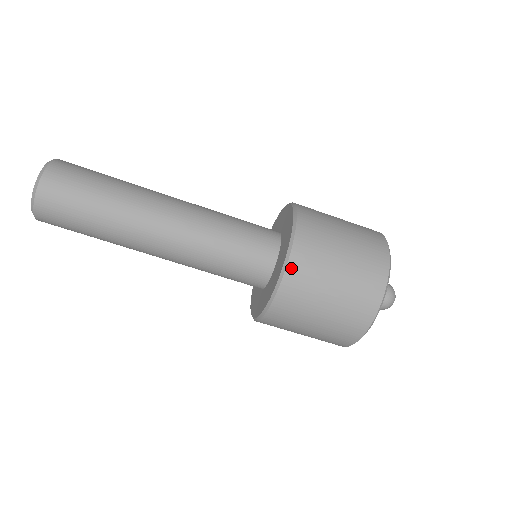
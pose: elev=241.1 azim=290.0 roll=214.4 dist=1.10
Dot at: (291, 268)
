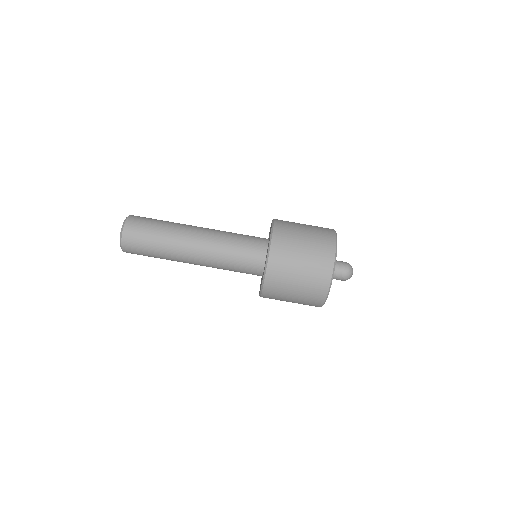
Dot at: (268, 279)
